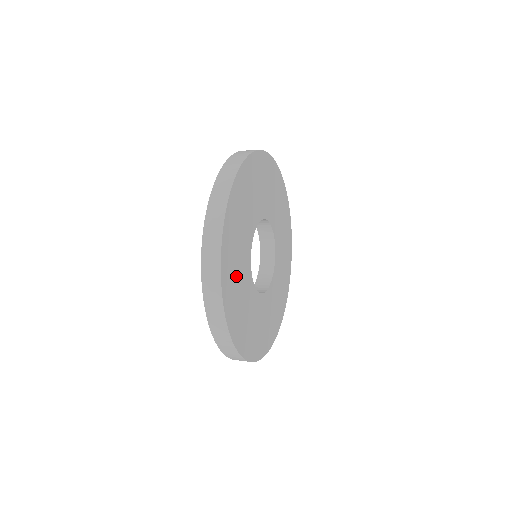
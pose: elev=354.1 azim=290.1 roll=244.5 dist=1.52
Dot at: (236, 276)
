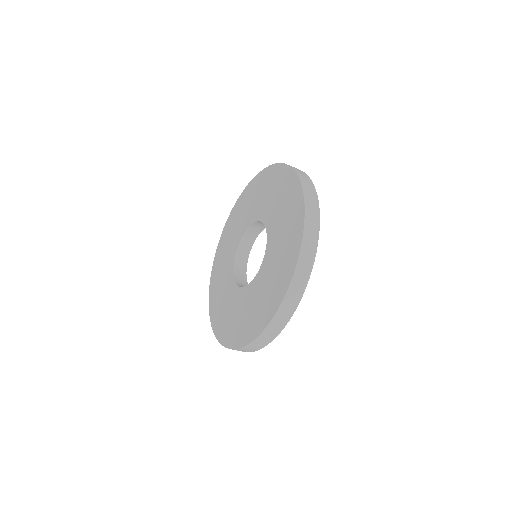
Dot at: occluded
